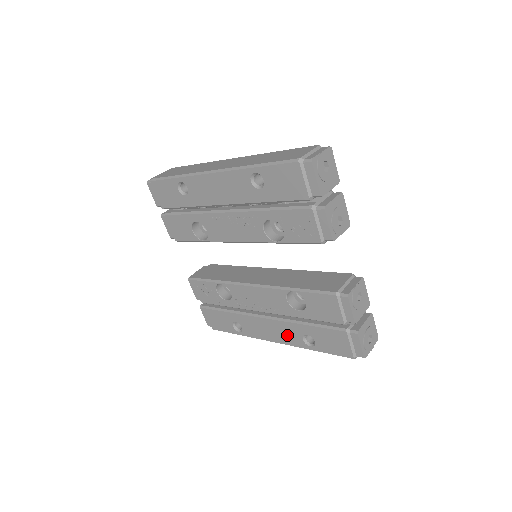
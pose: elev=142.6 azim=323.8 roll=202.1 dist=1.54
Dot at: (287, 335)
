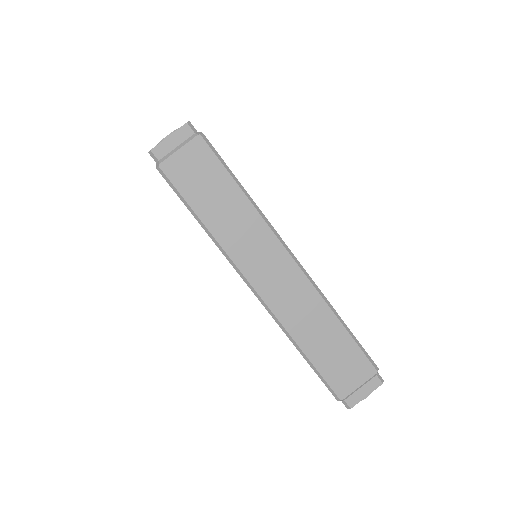
Dot at: occluded
